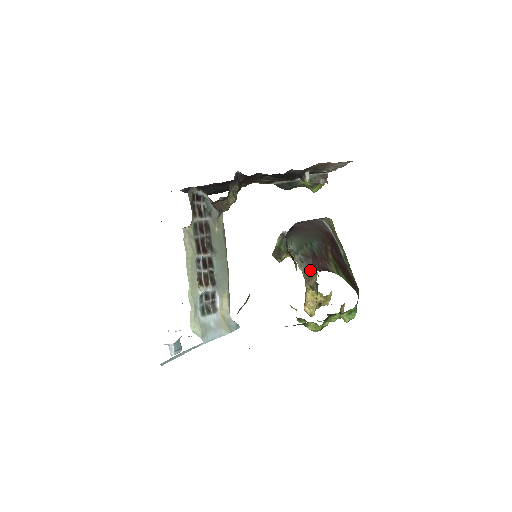
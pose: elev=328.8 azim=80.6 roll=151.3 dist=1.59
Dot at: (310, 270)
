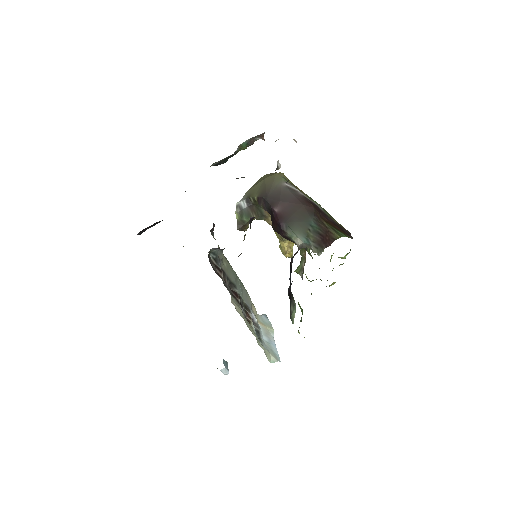
Dot at: occluded
